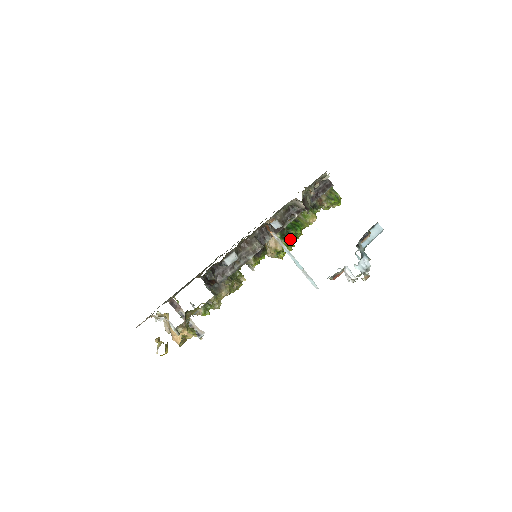
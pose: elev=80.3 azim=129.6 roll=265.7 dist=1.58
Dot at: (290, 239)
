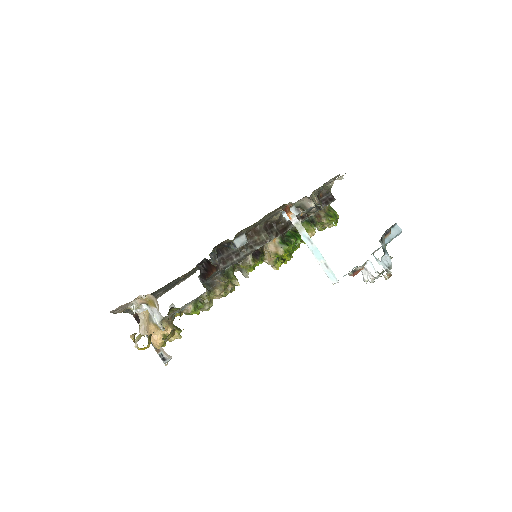
Dot at: (291, 245)
